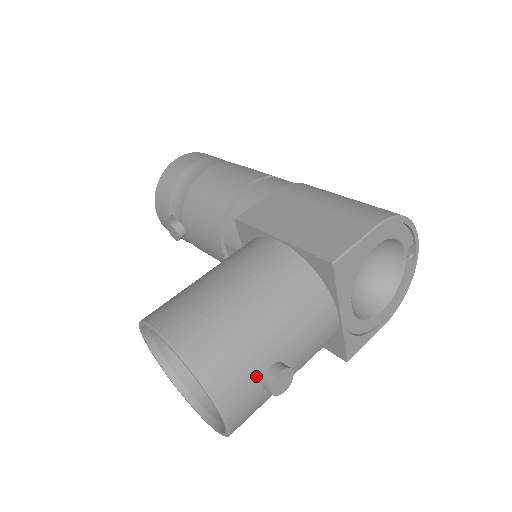
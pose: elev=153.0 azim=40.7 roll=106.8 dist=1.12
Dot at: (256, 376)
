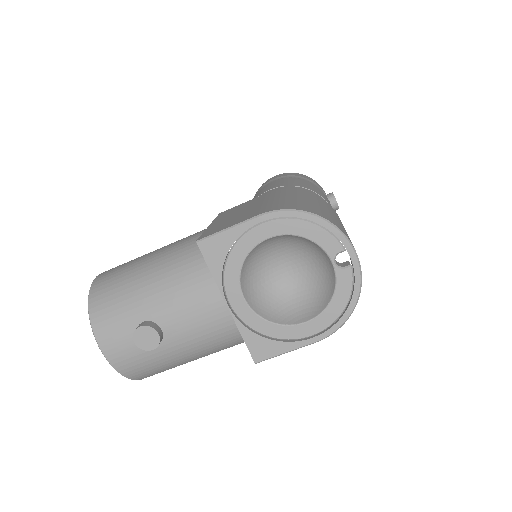
Dot at: (129, 325)
